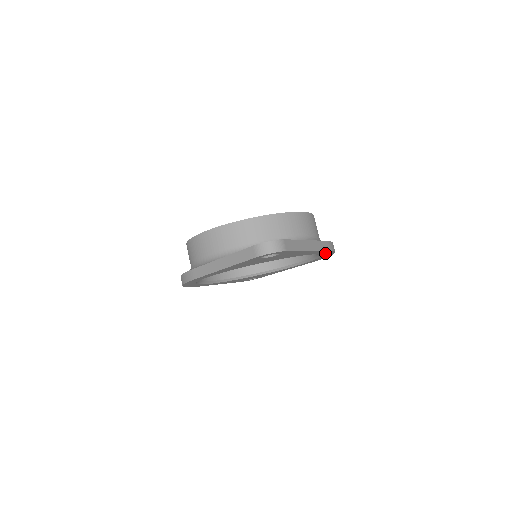
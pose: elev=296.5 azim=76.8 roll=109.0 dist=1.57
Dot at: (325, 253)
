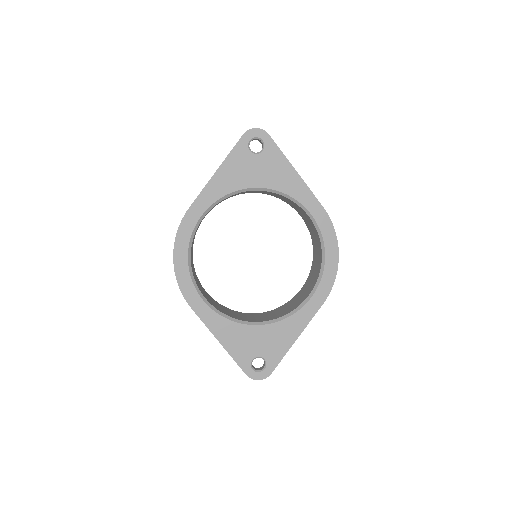
Dot at: (324, 228)
